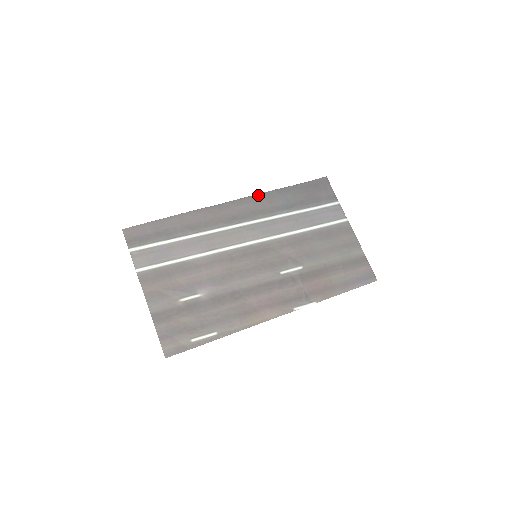
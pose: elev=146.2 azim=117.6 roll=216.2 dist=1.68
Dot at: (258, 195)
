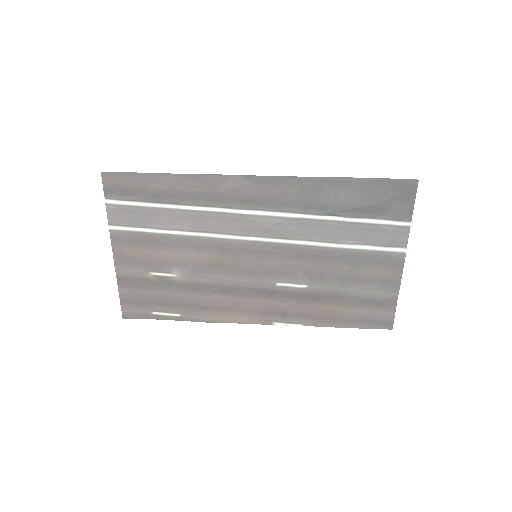
Dot at: (297, 178)
